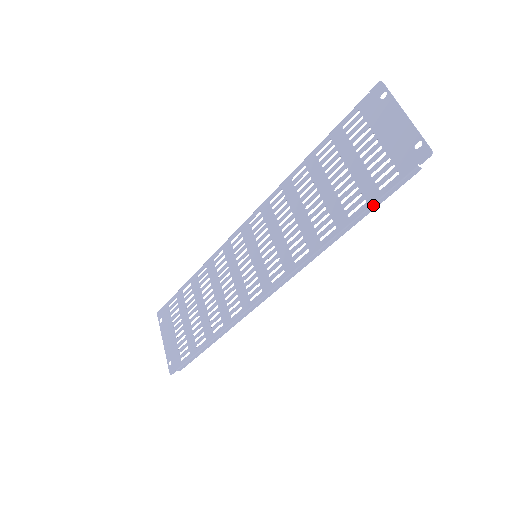
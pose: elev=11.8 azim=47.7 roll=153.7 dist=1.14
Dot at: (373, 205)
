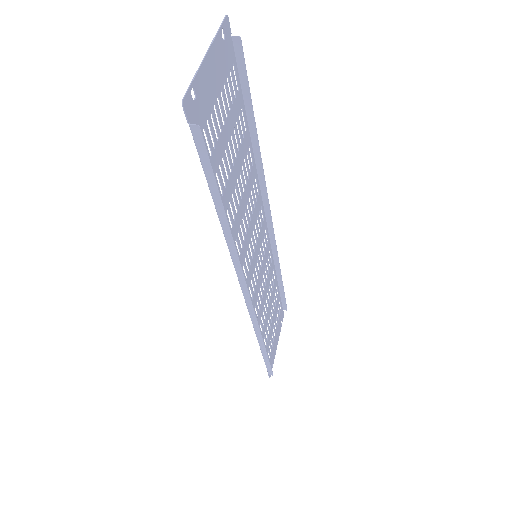
Dot at: (210, 186)
